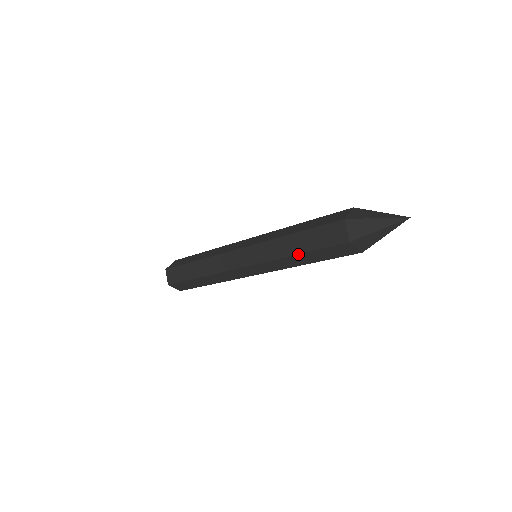
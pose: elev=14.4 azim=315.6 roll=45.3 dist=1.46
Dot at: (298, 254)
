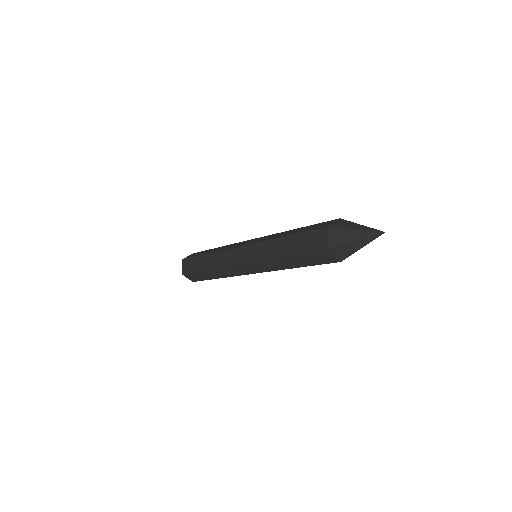
Dot at: occluded
